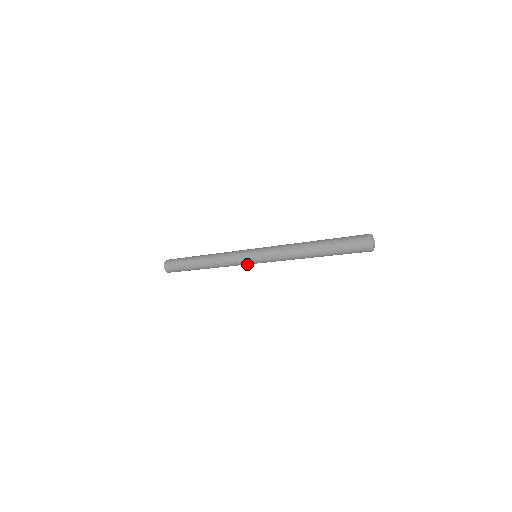
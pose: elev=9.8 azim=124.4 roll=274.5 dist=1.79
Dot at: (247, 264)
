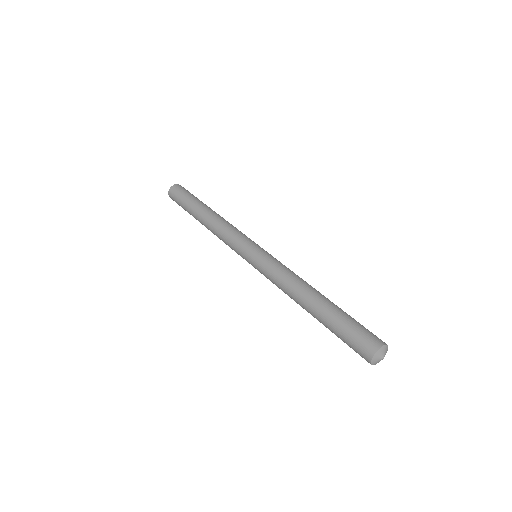
Dot at: occluded
